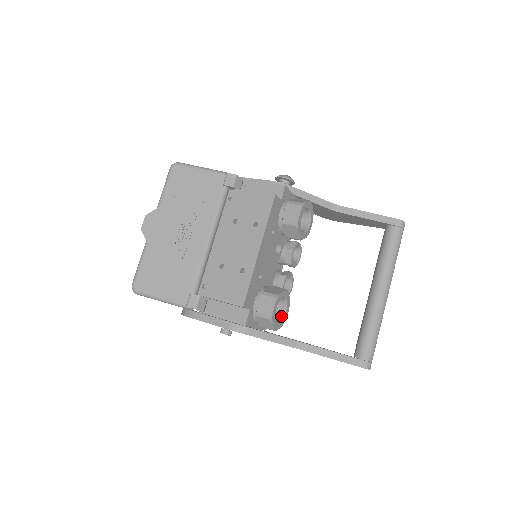
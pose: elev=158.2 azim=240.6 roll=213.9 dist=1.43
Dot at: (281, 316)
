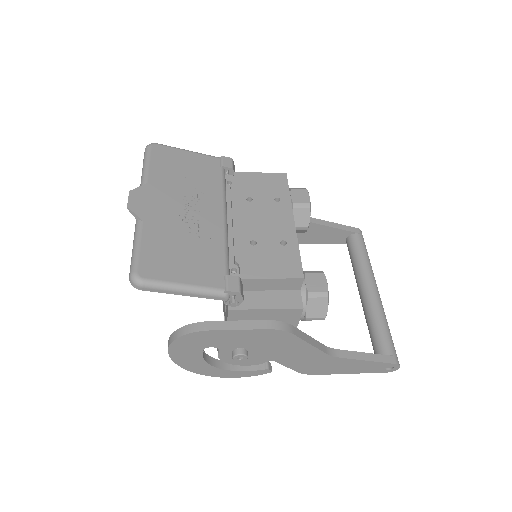
Dot at: occluded
